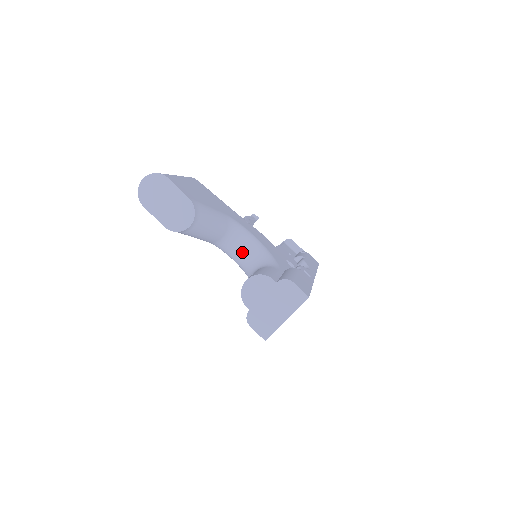
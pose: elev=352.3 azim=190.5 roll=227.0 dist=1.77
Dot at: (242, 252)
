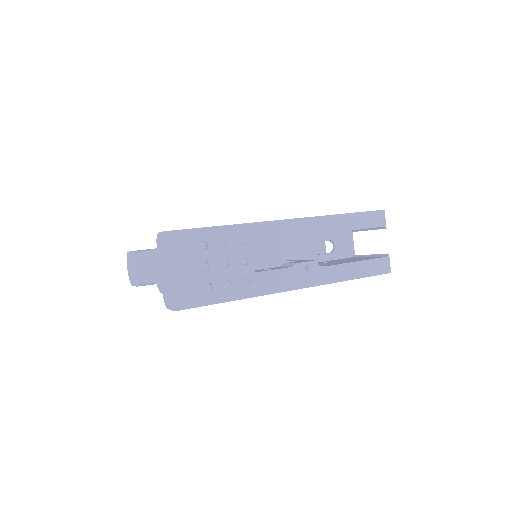
Dot at: occluded
